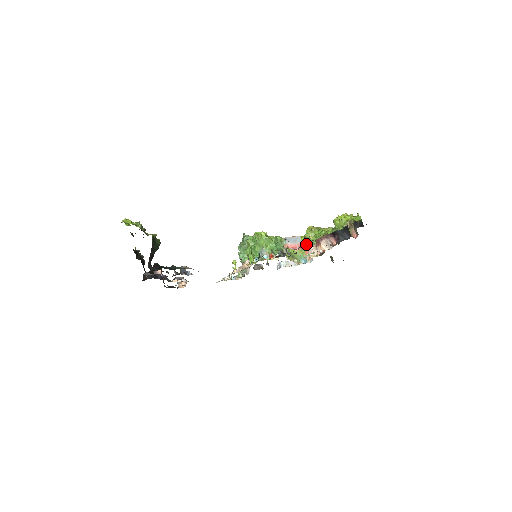
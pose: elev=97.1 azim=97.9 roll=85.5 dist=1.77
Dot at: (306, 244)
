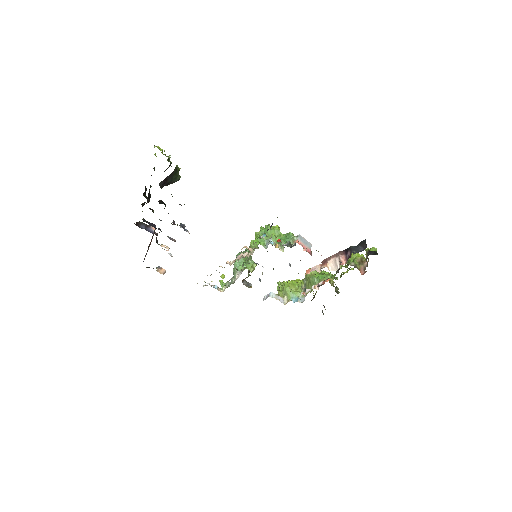
Dot at: (304, 283)
